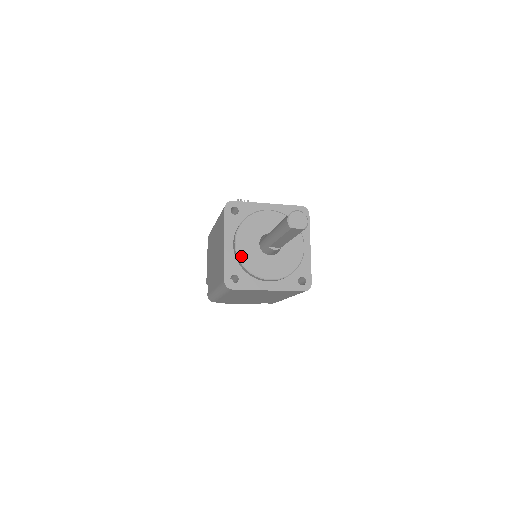
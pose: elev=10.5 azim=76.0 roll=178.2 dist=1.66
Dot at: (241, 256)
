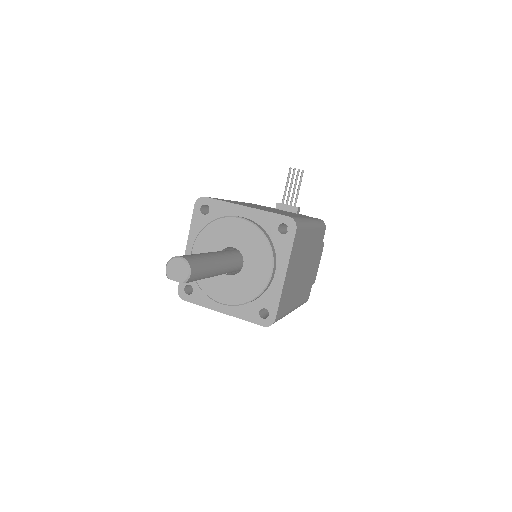
Dot at: occluded
